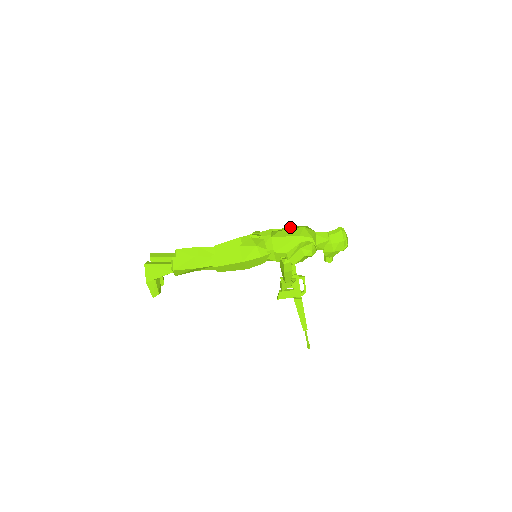
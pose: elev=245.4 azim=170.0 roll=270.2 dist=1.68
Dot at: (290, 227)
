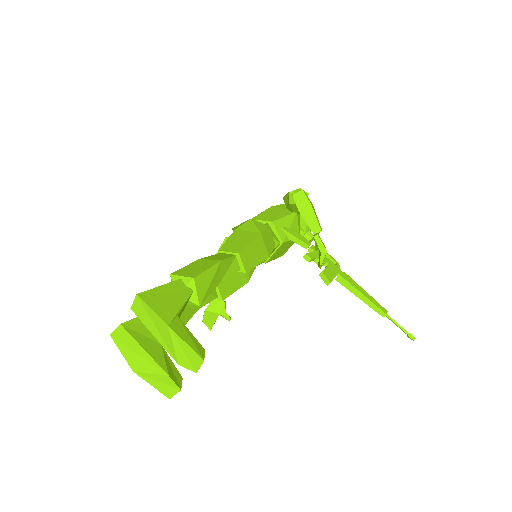
Dot at: occluded
